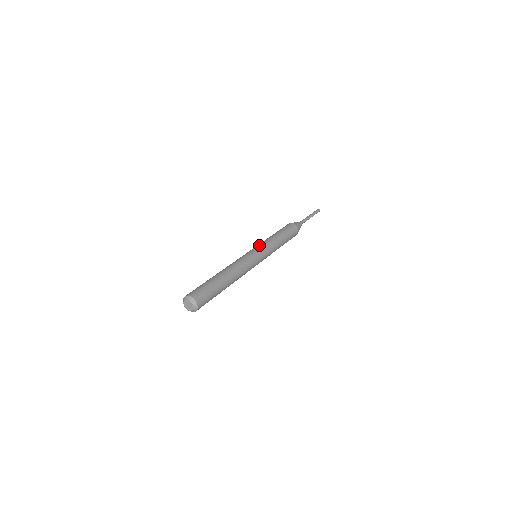
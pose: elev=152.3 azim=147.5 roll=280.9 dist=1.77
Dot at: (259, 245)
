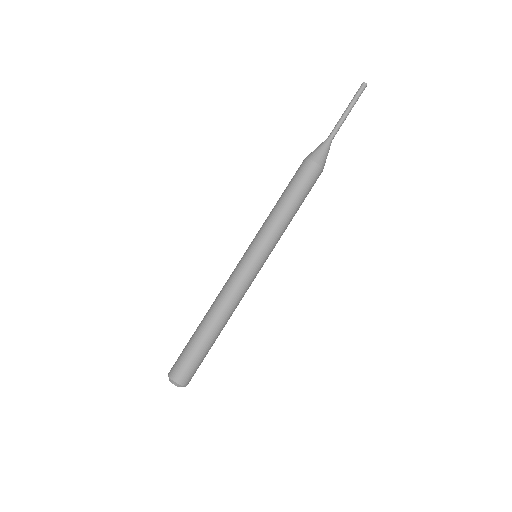
Dot at: (261, 243)
